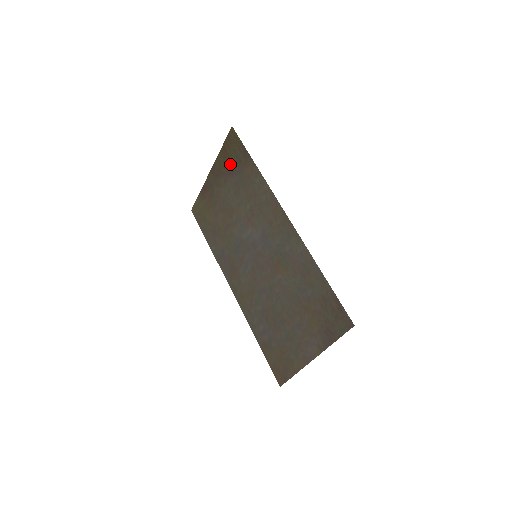
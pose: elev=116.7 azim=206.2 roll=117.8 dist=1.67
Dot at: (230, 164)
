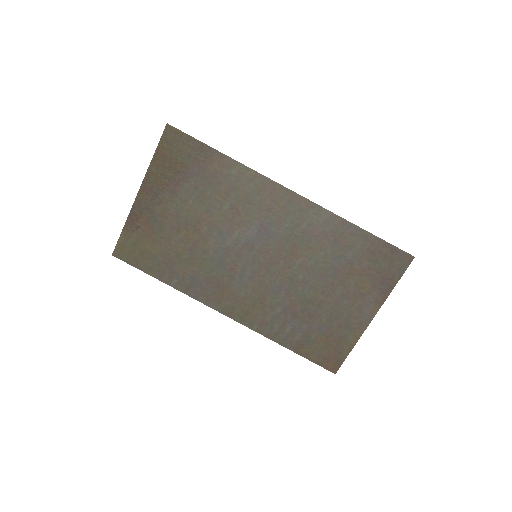
Dot at: (177, 169)
